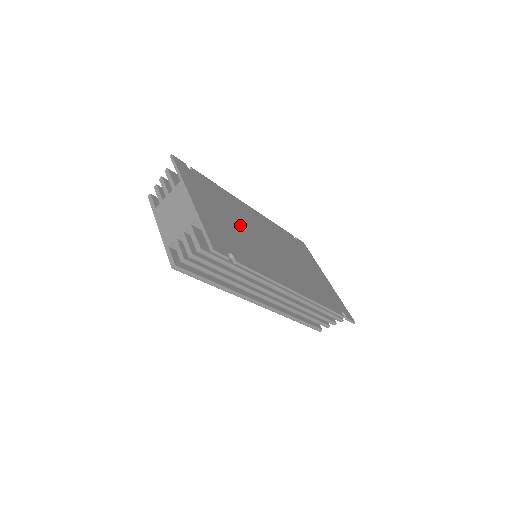
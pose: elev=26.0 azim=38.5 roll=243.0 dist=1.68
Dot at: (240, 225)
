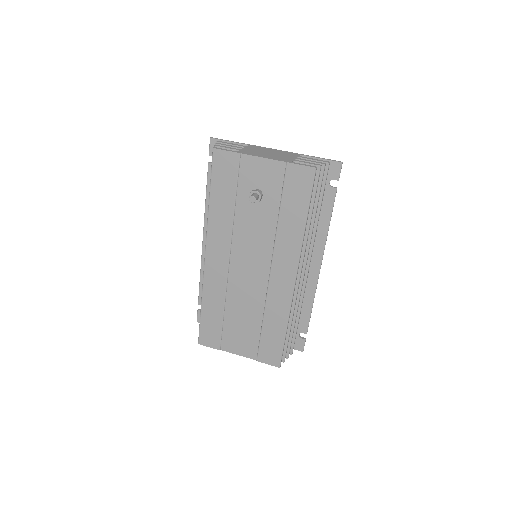
Dot at: occluded
